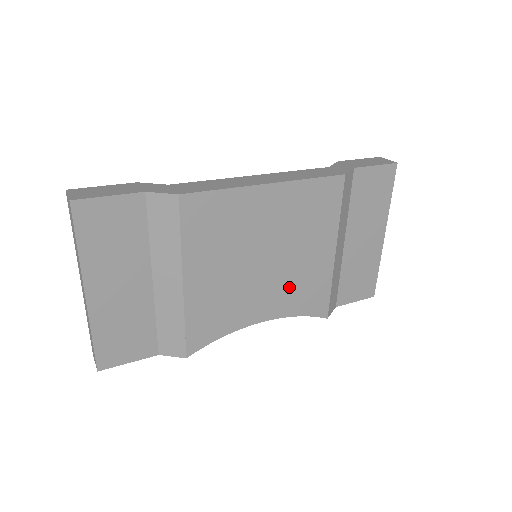
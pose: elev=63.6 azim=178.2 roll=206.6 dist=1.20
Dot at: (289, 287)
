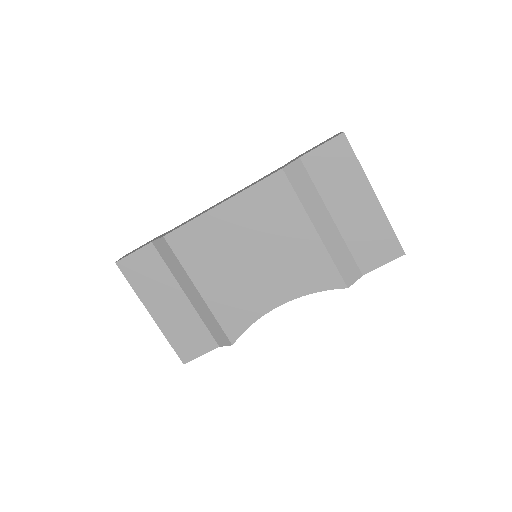
Dot at: (288, 272)
